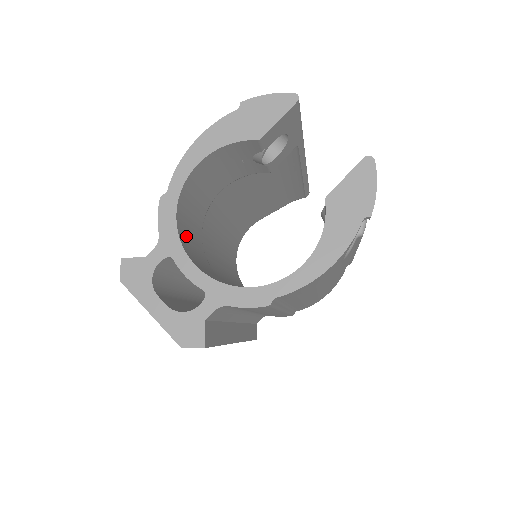
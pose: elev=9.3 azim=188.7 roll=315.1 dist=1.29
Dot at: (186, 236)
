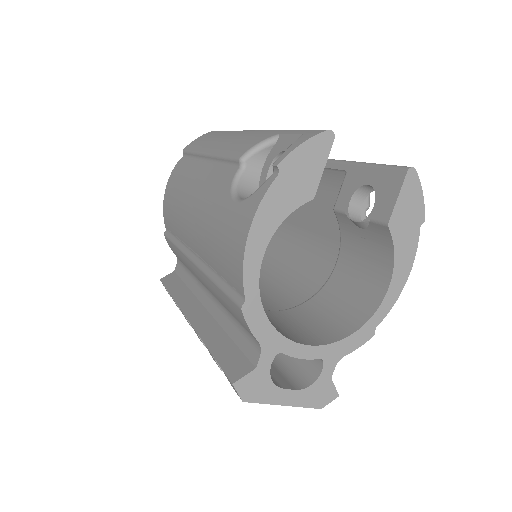
Dot at: occluded
